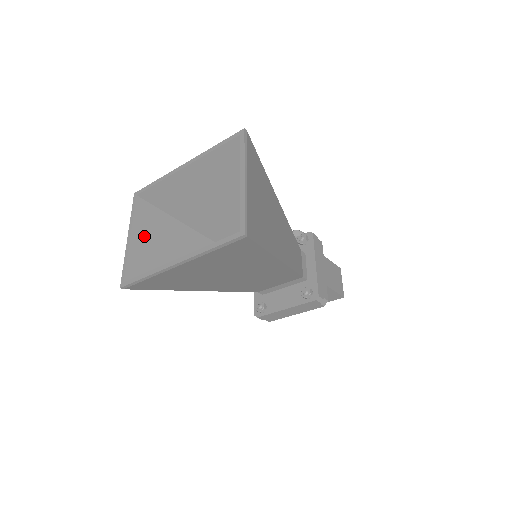
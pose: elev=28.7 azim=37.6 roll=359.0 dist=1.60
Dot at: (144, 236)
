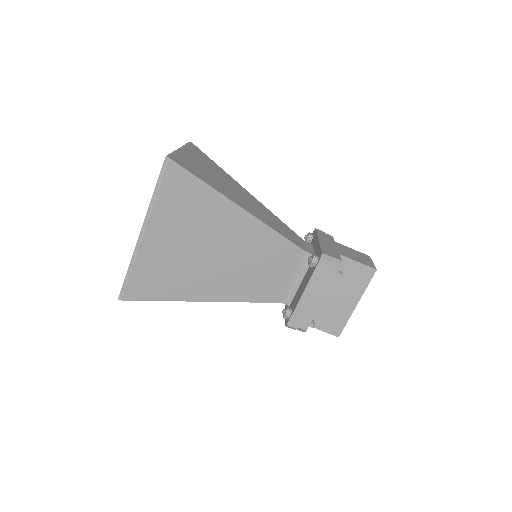
Dot at: occluded
